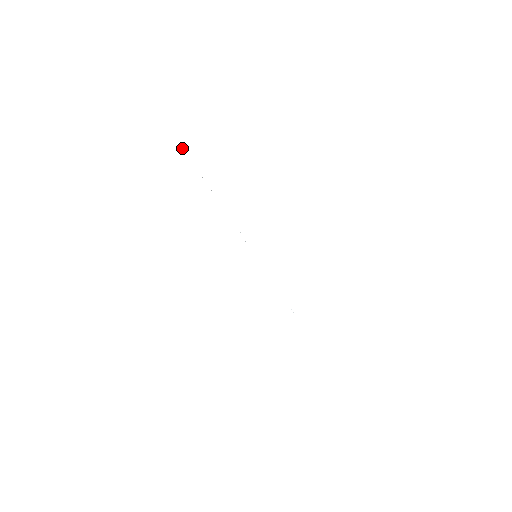
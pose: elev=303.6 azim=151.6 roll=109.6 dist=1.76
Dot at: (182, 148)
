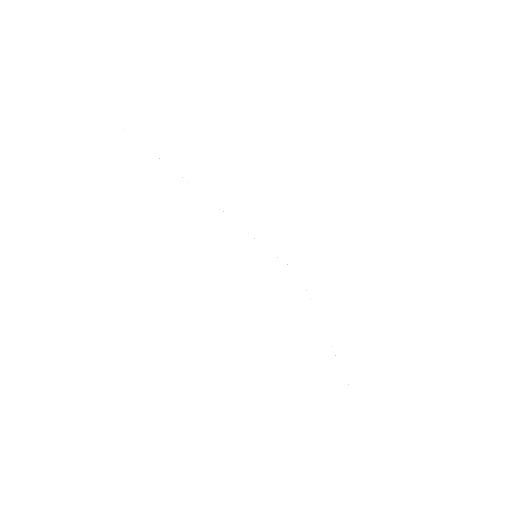
Dot at: (124, 129)
